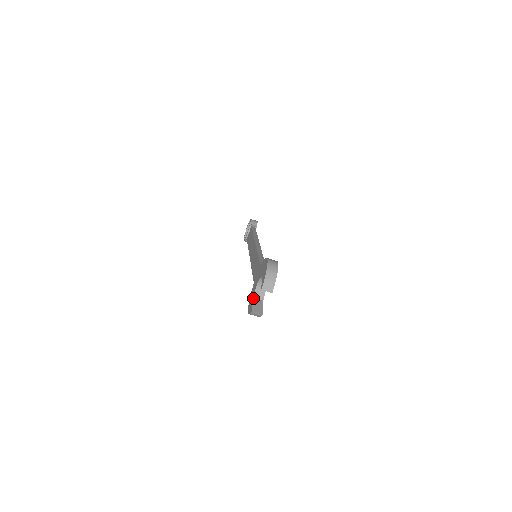
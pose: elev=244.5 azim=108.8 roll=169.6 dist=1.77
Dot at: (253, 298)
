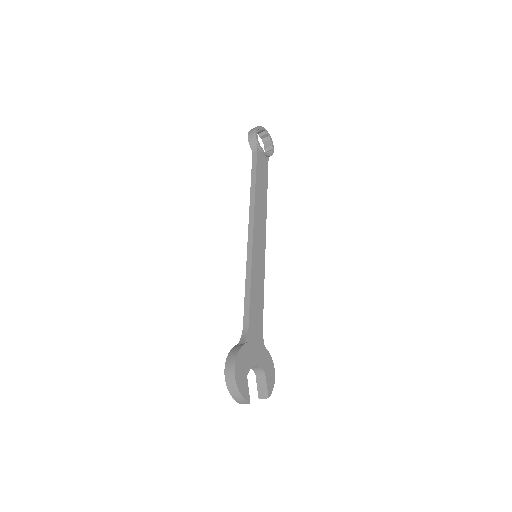
Dot at: occluded
